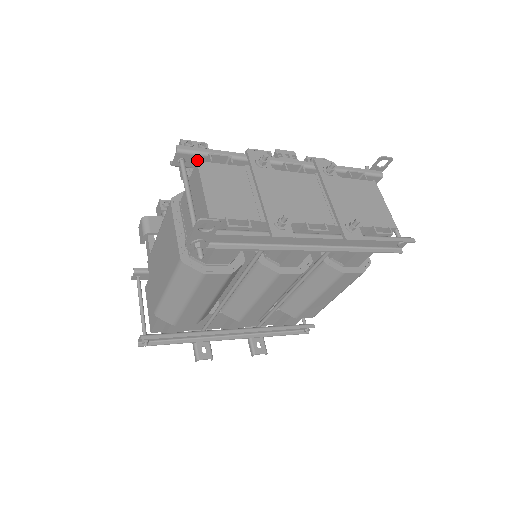
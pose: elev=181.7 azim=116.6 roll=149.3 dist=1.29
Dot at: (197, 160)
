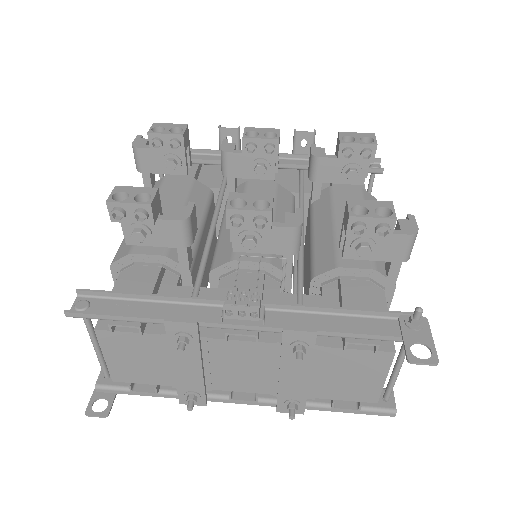
Dot at: (102, 311)
